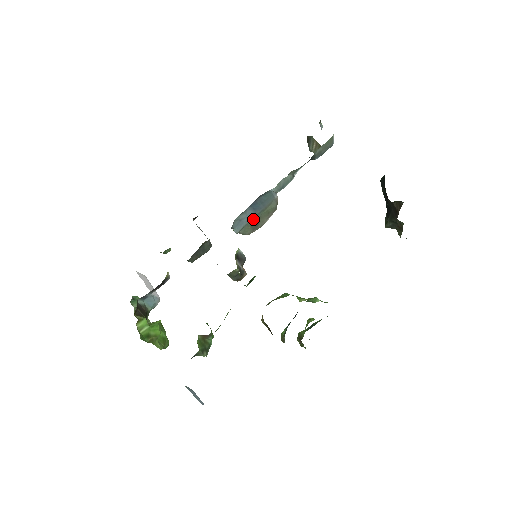
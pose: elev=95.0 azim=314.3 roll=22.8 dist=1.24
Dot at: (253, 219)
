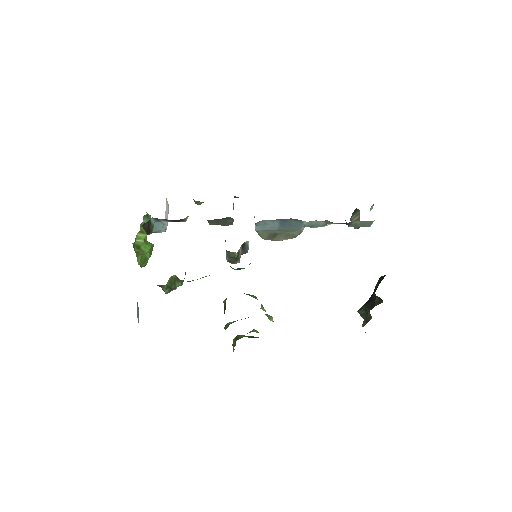
Dot at: (274, 231)
